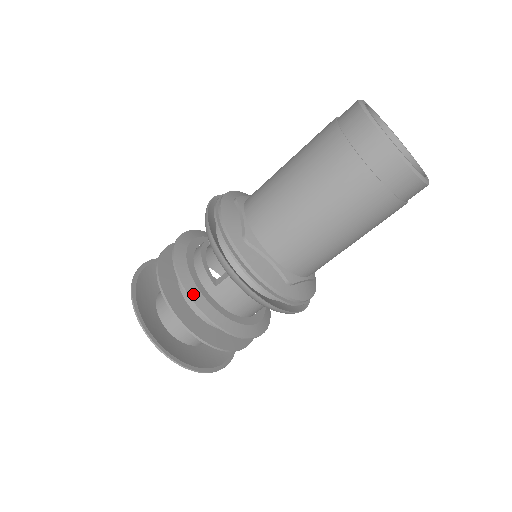
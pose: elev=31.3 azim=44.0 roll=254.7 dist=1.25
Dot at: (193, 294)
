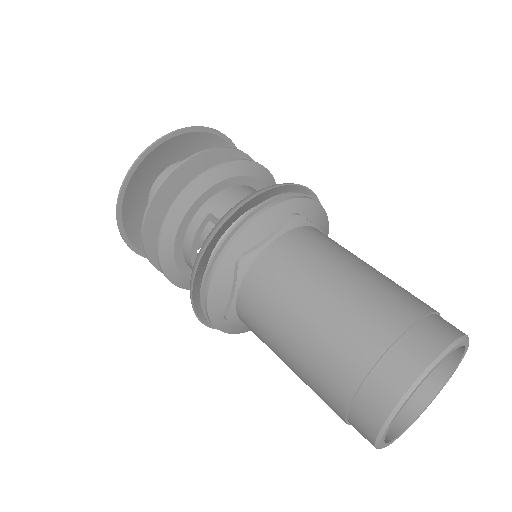
Dot at: (173, 278)
